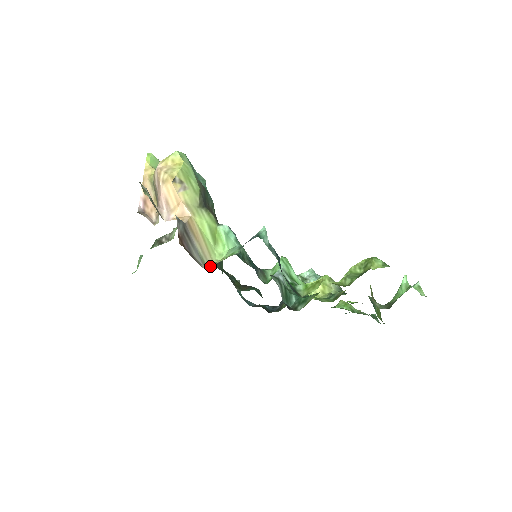
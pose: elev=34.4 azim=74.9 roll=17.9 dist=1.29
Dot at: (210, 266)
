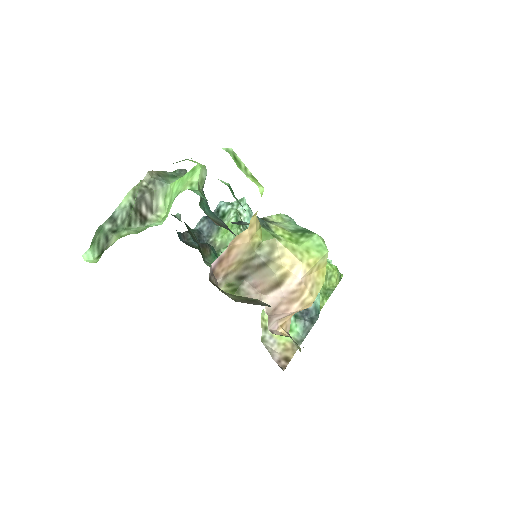
Dot at: (274, 349)
